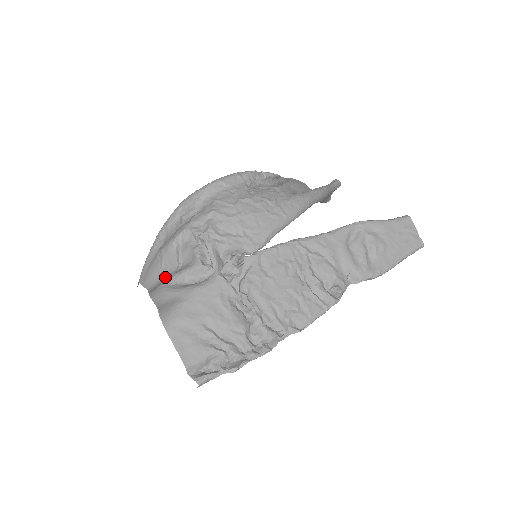
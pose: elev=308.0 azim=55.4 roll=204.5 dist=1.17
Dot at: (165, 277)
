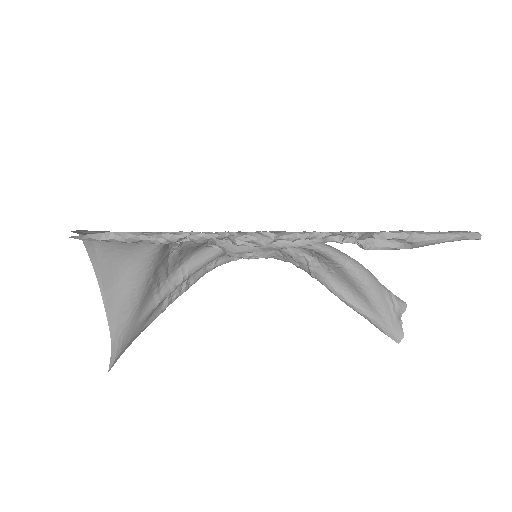
Dot at: (158, 280)
